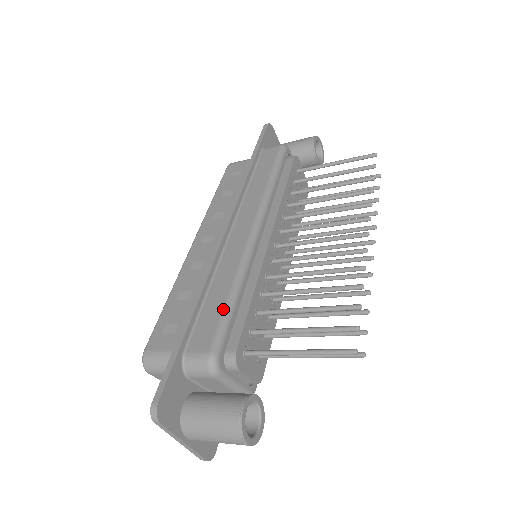
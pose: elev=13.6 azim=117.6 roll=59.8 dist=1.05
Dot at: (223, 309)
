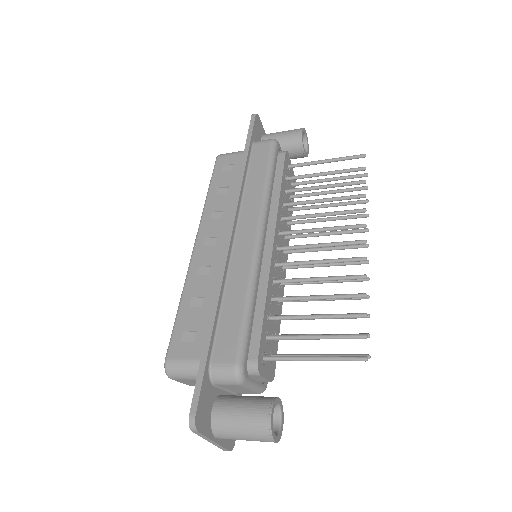
Dot at: (241, 320)
